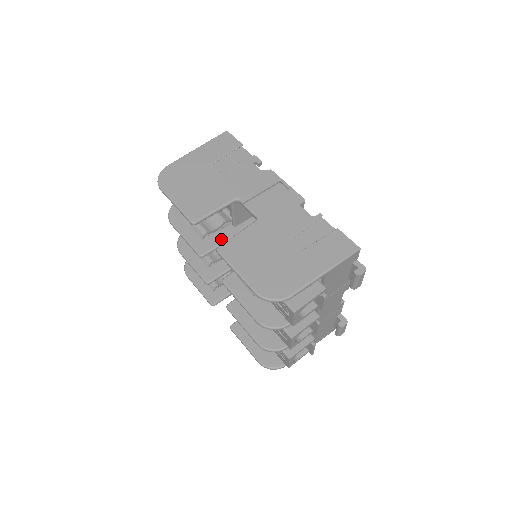
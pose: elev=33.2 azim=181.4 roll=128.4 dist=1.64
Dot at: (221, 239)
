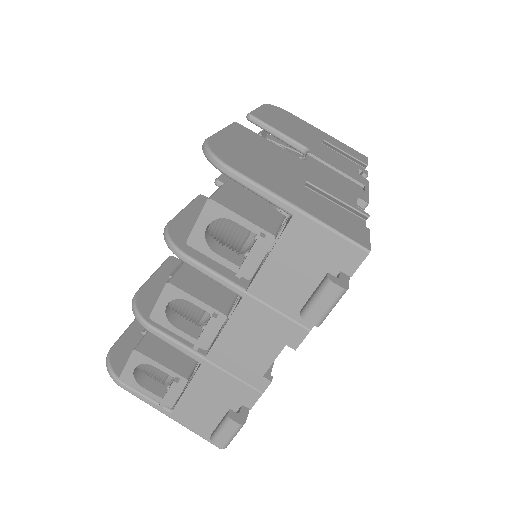
Dot at: occluded
